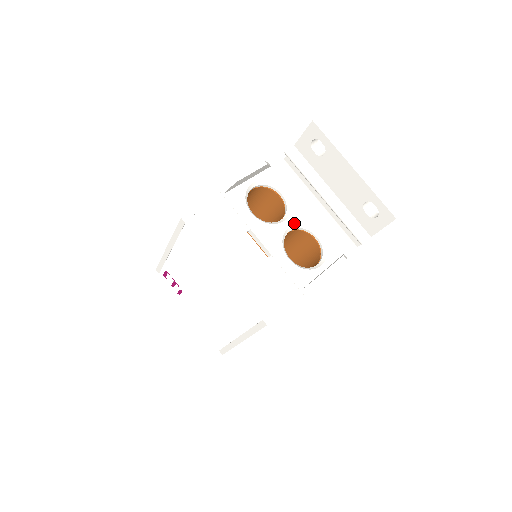
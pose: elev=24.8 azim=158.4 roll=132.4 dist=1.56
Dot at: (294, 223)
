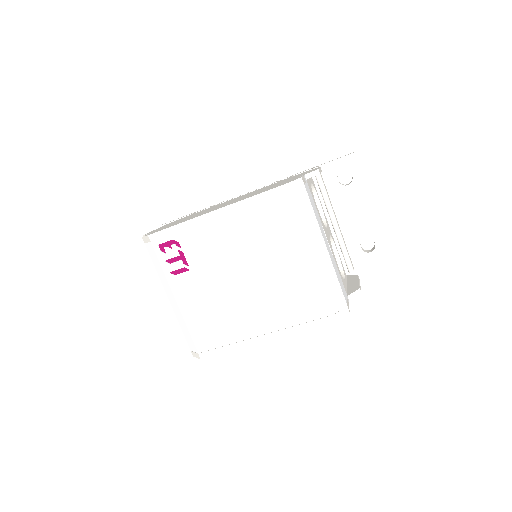
Dot at: occluded
